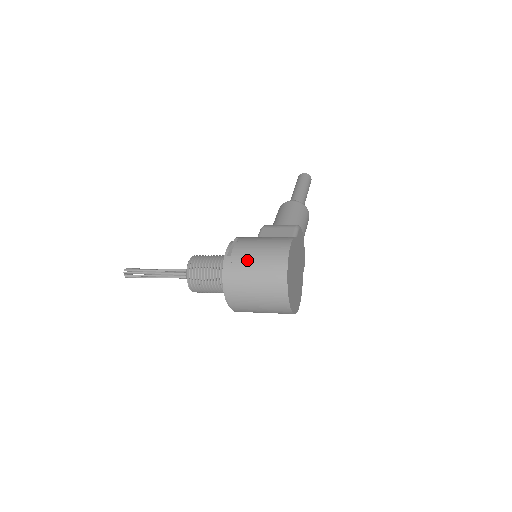
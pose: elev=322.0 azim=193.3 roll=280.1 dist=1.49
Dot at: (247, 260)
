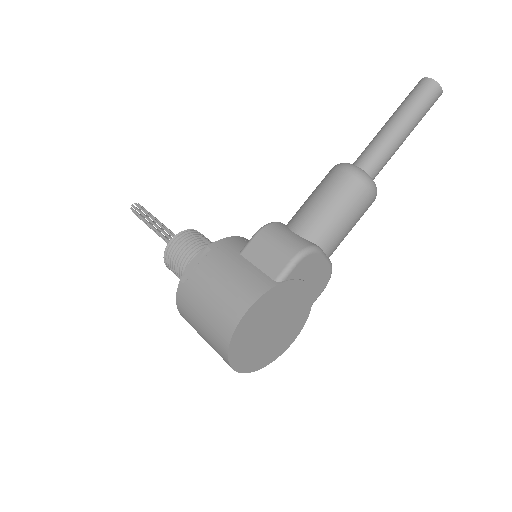
Dot at: (195, 302)
